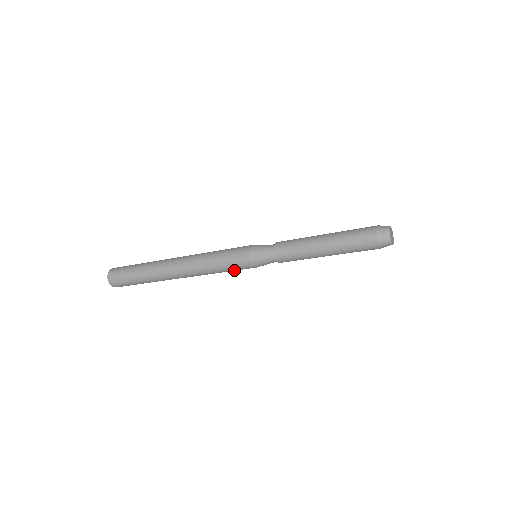
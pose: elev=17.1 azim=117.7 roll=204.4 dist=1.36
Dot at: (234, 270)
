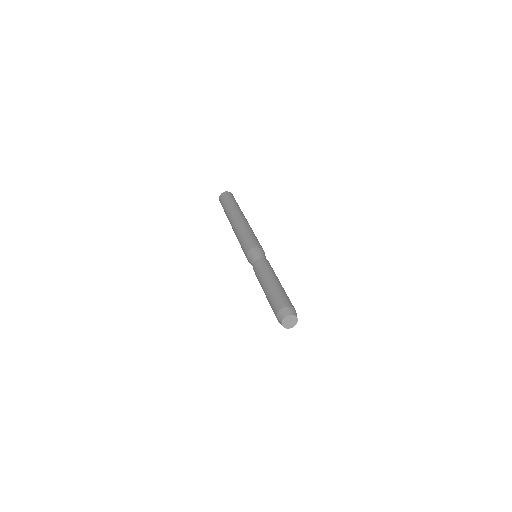
Dot at: occluded
